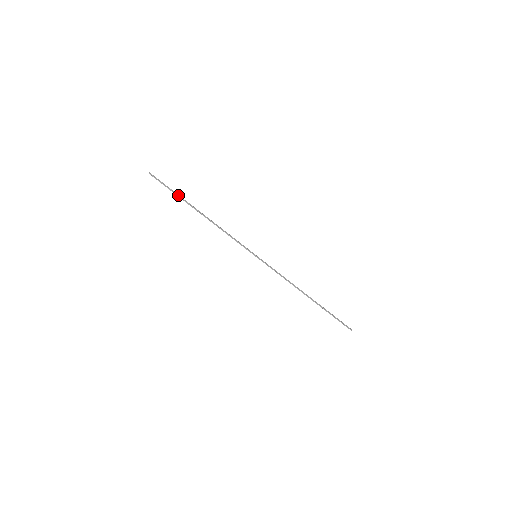
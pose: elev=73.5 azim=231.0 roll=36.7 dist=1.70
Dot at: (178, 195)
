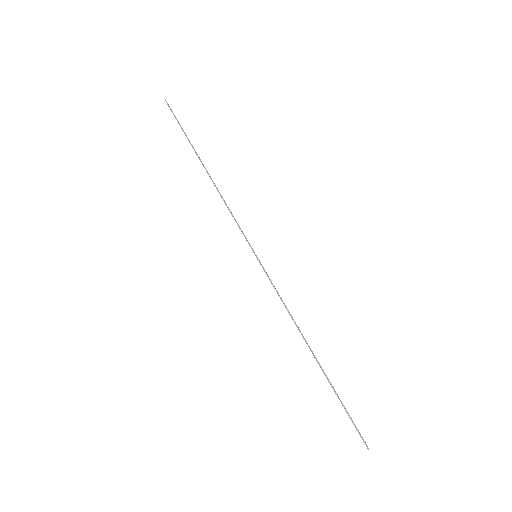
Dot at: (187, 138)
